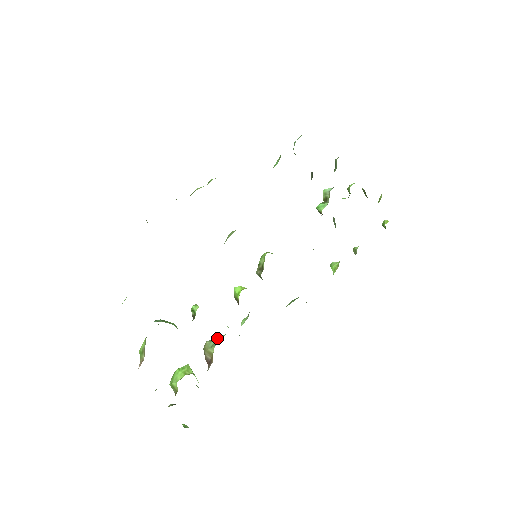
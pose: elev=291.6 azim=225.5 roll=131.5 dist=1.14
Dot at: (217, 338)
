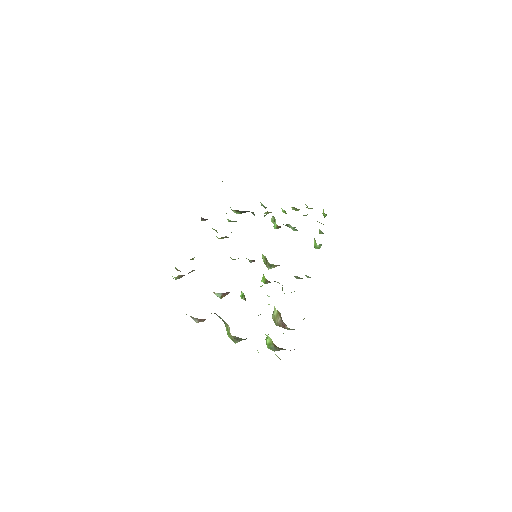
Dot at: occluded
